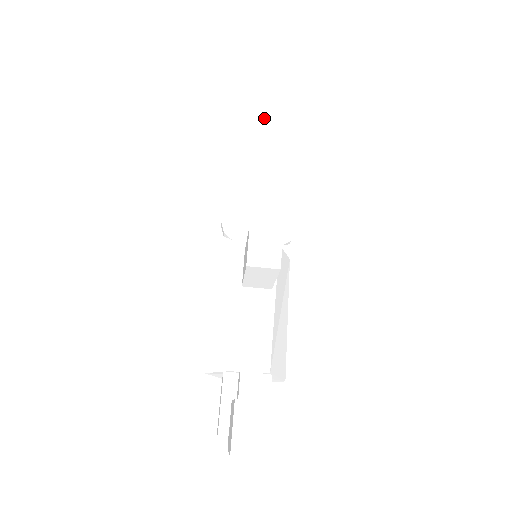
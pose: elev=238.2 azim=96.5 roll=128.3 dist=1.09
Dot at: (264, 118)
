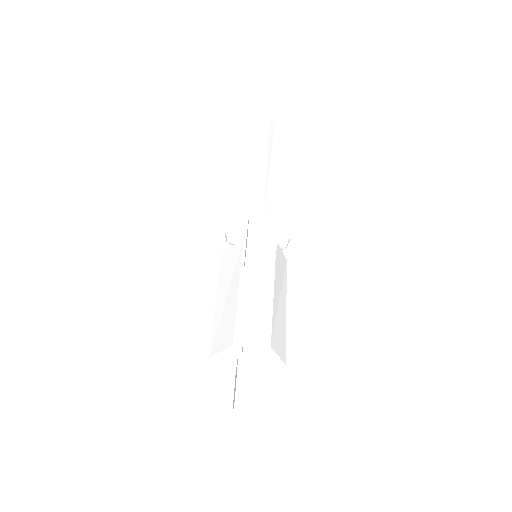
Dot at: (261, 144)
